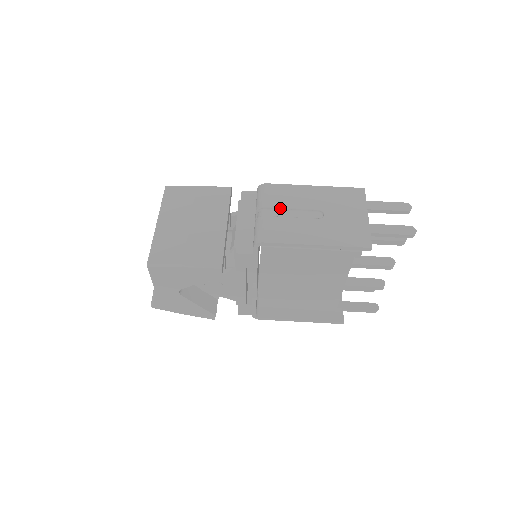
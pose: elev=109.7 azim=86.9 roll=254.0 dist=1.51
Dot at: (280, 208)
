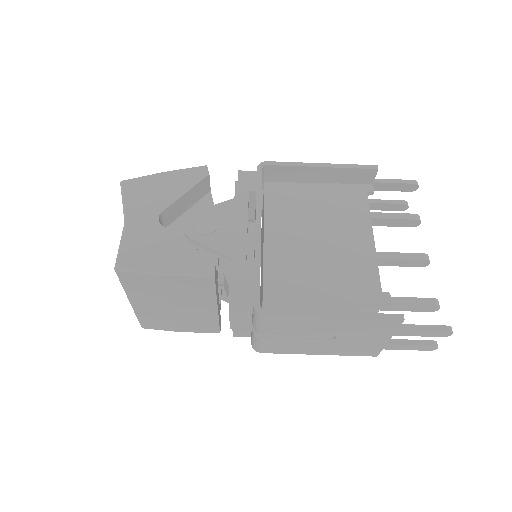
Dot at: occluded
